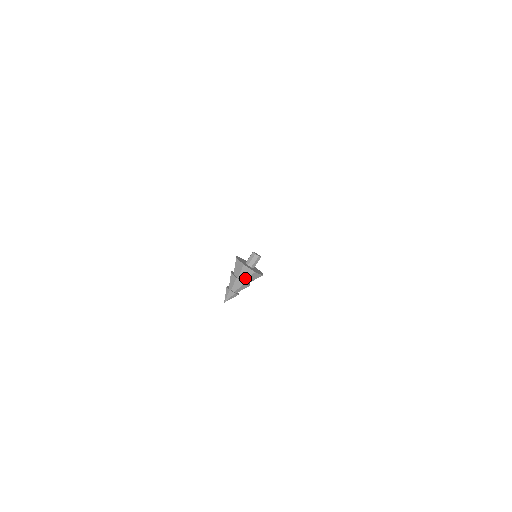
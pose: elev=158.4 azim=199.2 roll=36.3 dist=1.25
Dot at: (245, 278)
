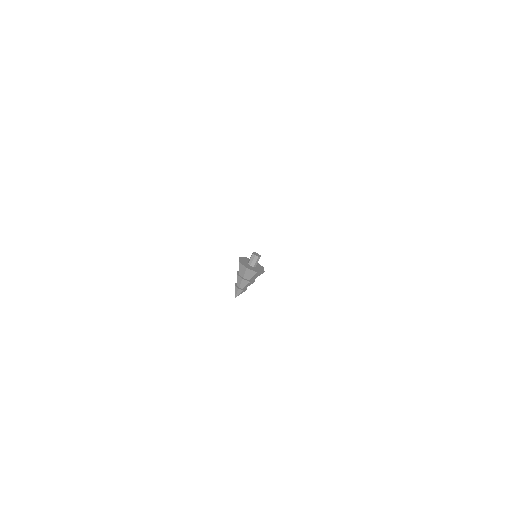
Dot at: (243, 274)
